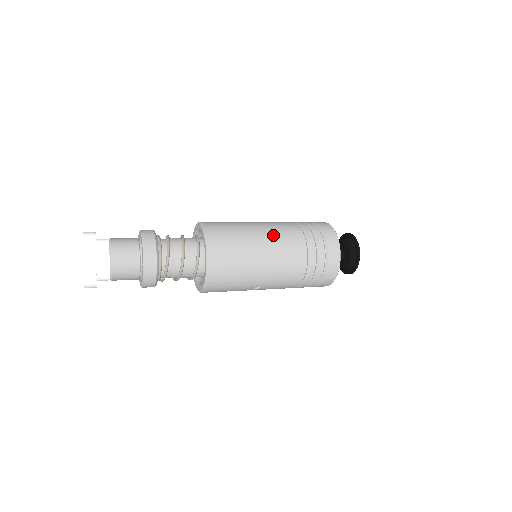
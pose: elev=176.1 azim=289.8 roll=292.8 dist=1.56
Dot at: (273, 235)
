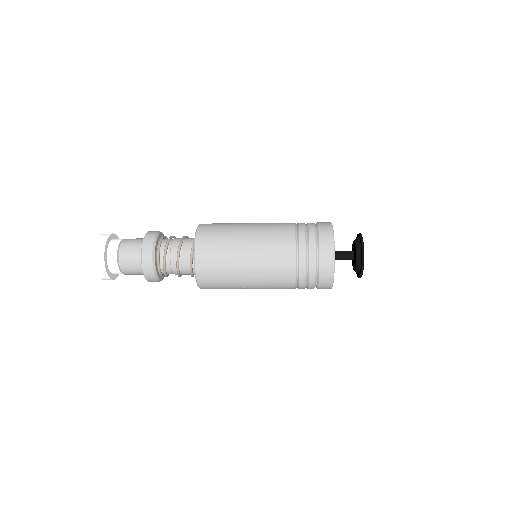
Dot at: (262, 242)
